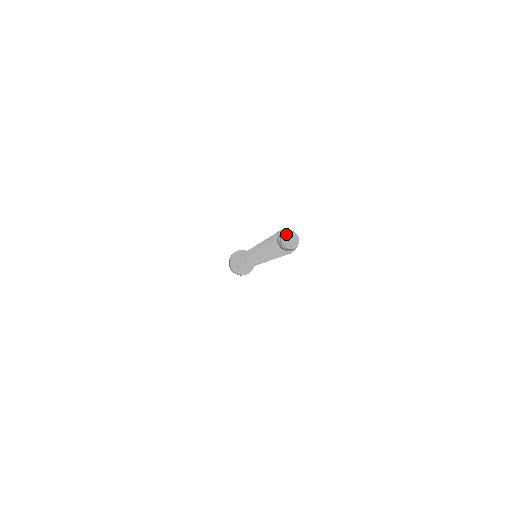
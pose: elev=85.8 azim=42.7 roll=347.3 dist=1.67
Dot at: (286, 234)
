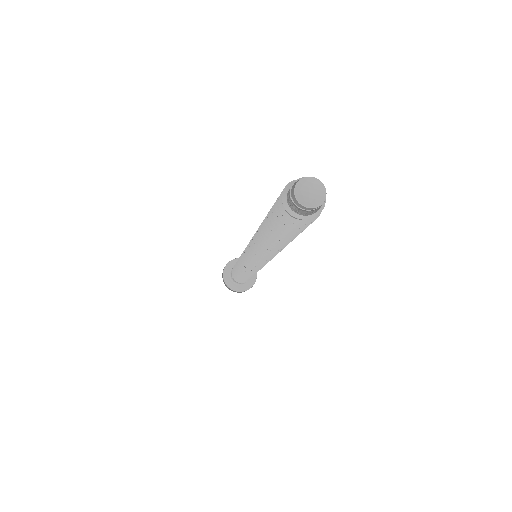
Dot at: (299, 187)
